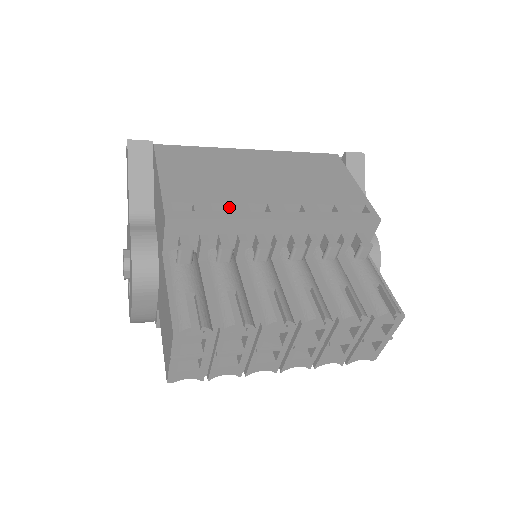
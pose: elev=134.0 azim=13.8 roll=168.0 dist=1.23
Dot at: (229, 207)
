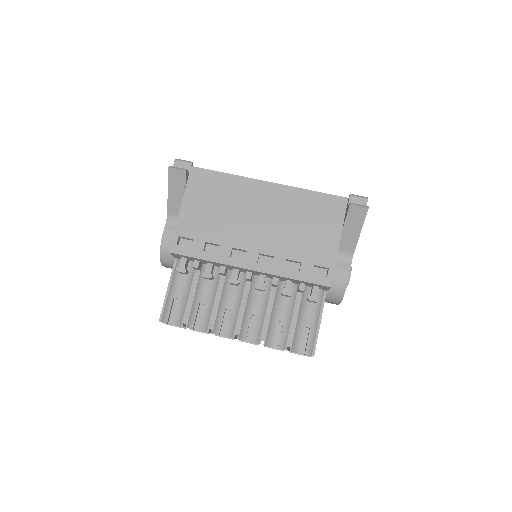
Dot at: (220, 245)
